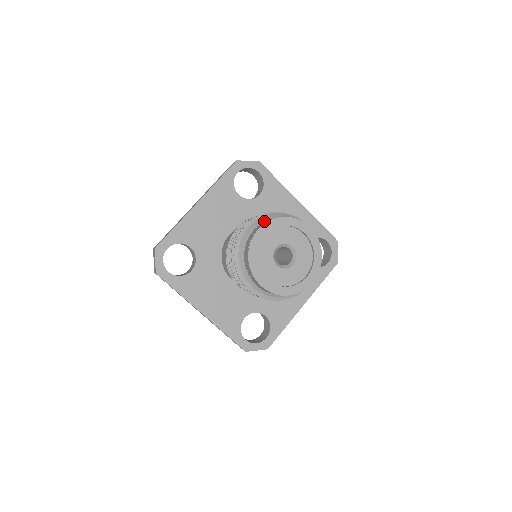
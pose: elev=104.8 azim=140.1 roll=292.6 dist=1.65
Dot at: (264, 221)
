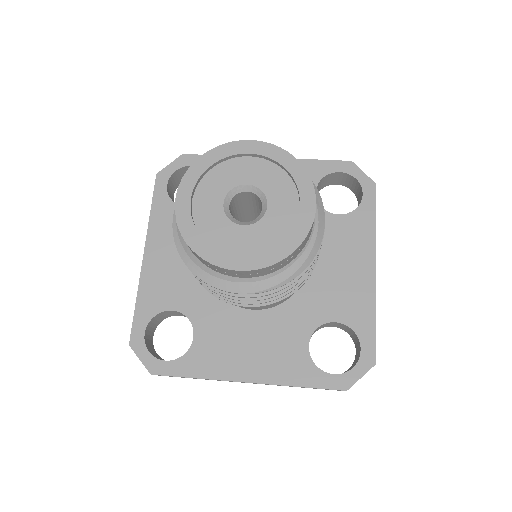
Dot at: occluded
